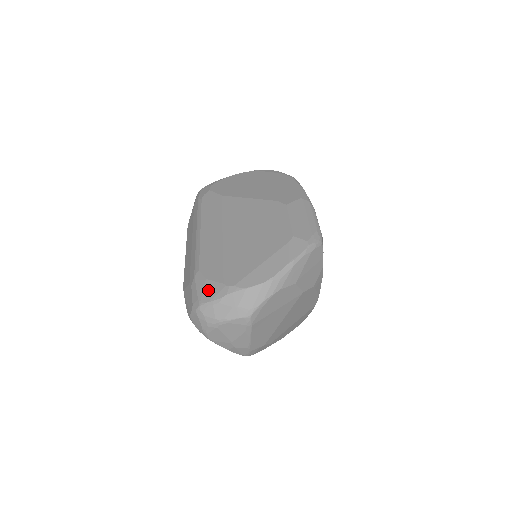
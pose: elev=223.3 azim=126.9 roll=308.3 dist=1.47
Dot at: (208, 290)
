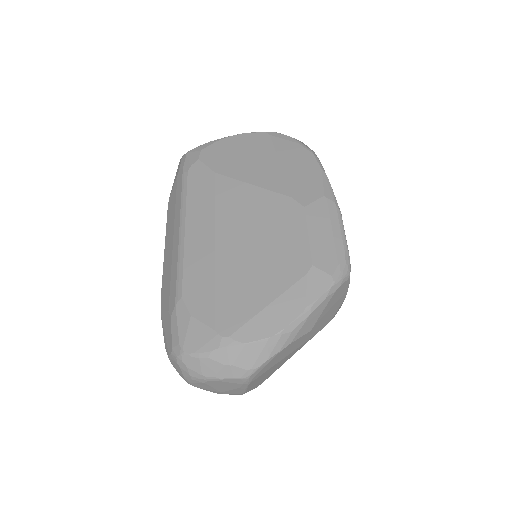
Dot at: (193, 334)
